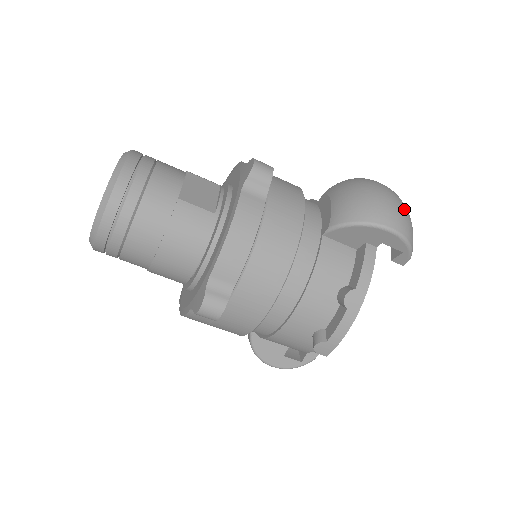
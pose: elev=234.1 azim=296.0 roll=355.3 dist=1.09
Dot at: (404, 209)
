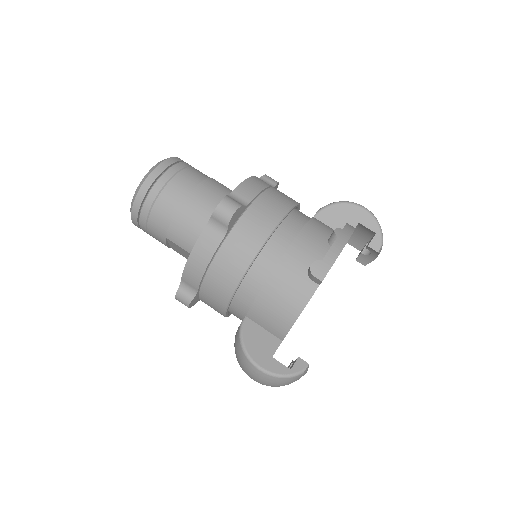
Dot at: occluded
